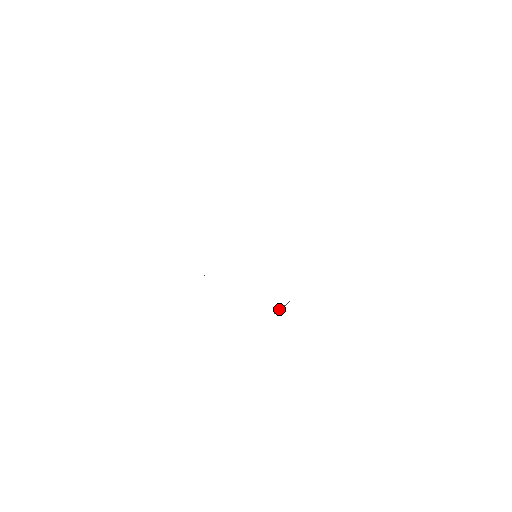
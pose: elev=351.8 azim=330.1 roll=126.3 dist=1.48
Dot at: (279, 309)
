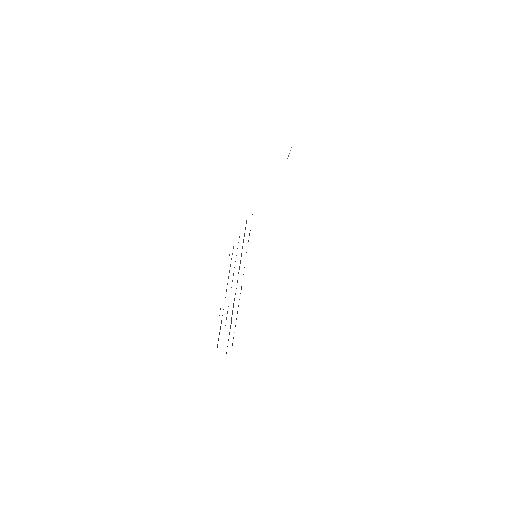
Dot at: occluded
